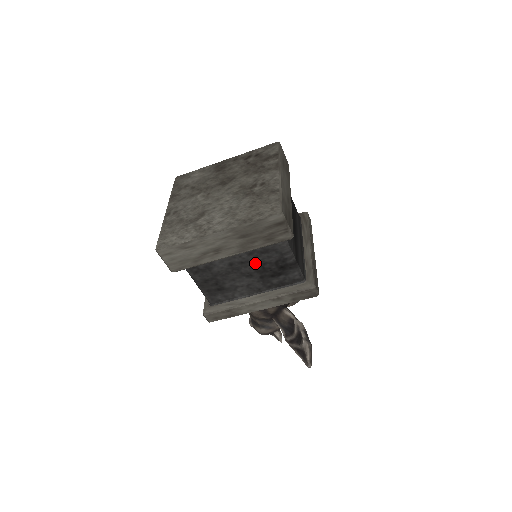
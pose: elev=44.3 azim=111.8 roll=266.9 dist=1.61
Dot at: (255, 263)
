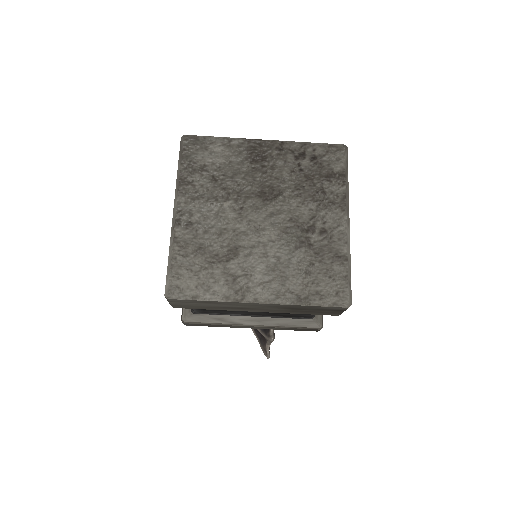
Dot at: occluded
